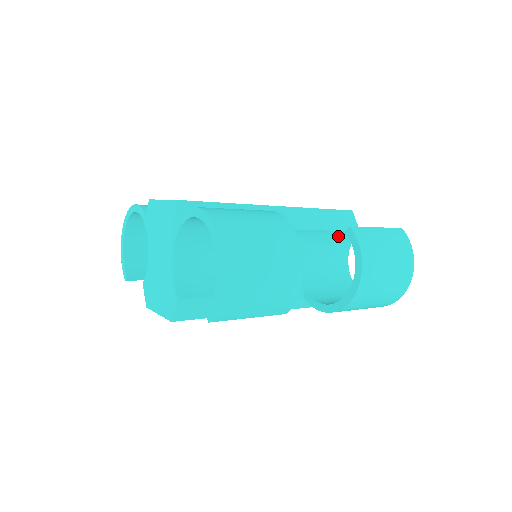
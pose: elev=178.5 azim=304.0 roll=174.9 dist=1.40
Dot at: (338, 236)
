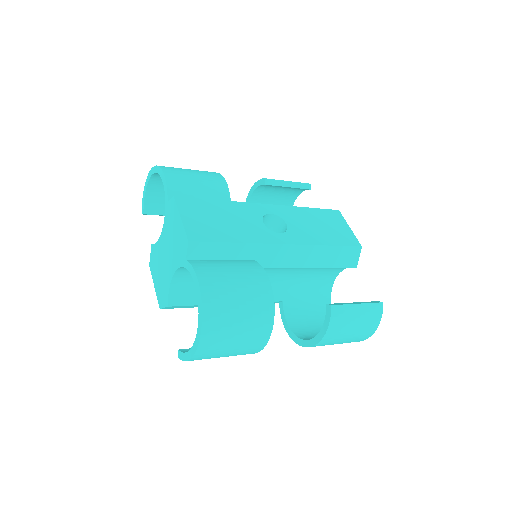
Dot at: occluded
